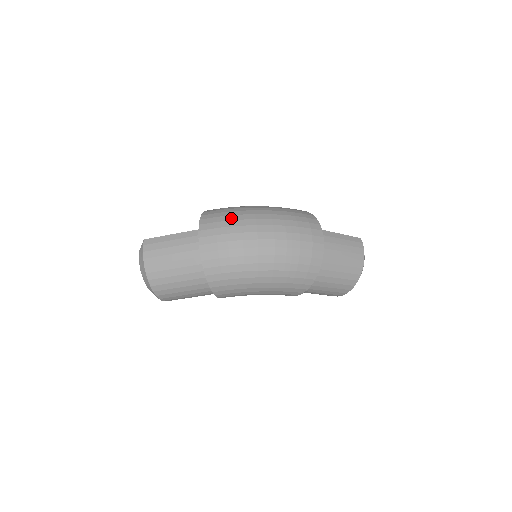
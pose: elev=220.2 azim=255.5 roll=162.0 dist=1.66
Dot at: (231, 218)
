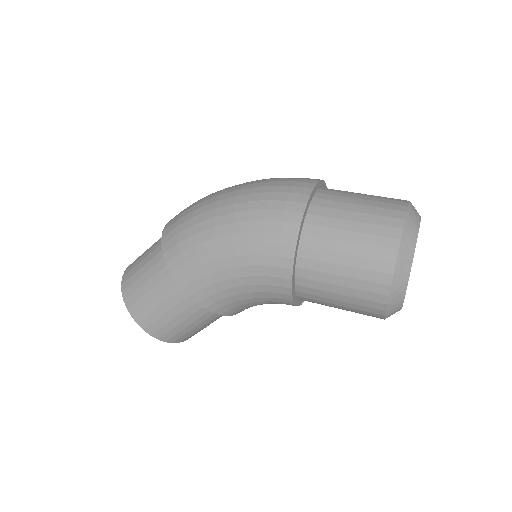
Dot at: occluded
